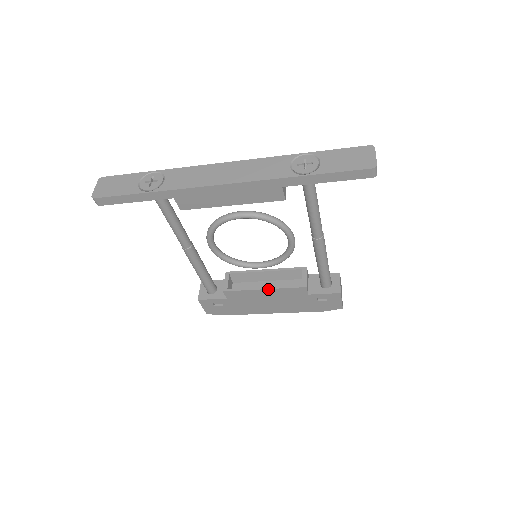
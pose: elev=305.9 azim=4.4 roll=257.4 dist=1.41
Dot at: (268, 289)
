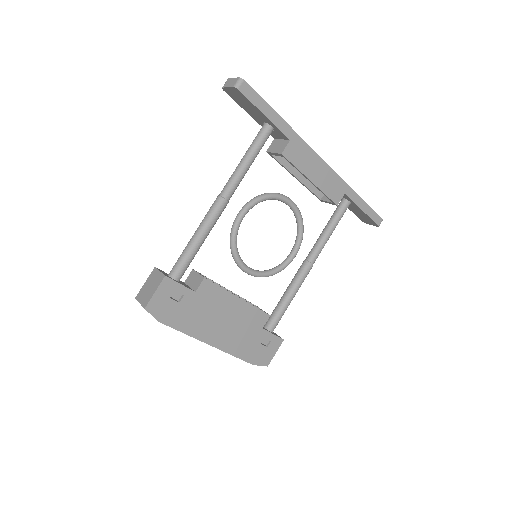
Dot at: (242, 300)
